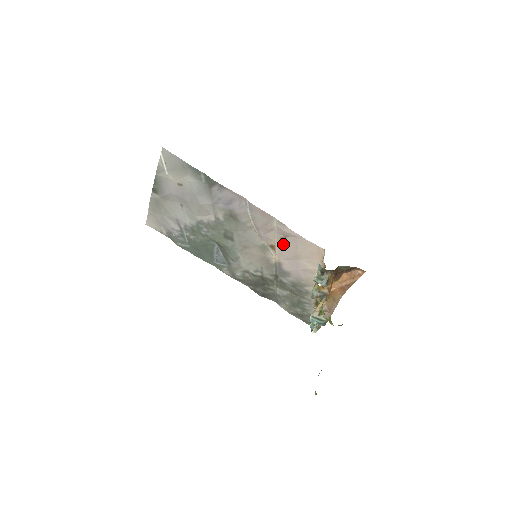
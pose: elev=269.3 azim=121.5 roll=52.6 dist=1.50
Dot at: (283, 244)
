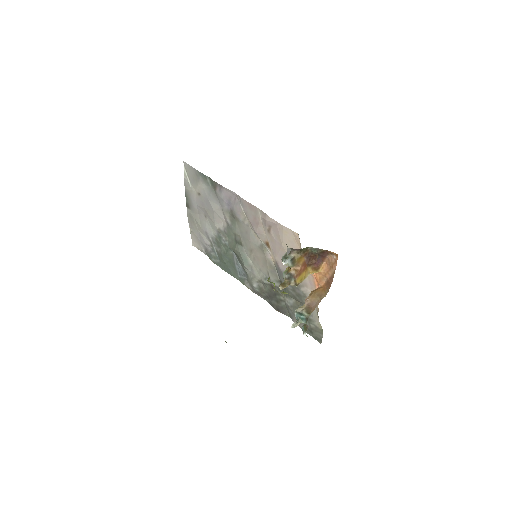
Dot at: (271, 237)
